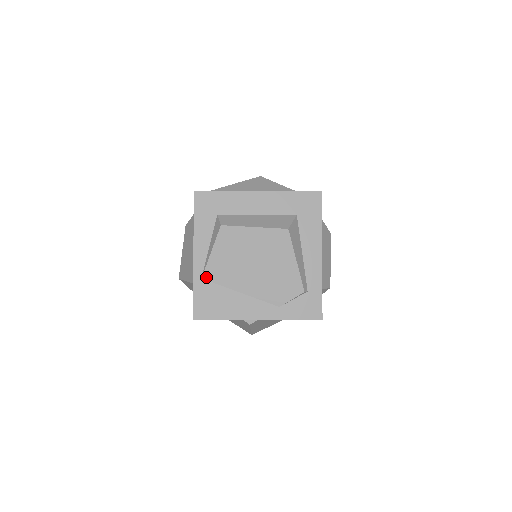
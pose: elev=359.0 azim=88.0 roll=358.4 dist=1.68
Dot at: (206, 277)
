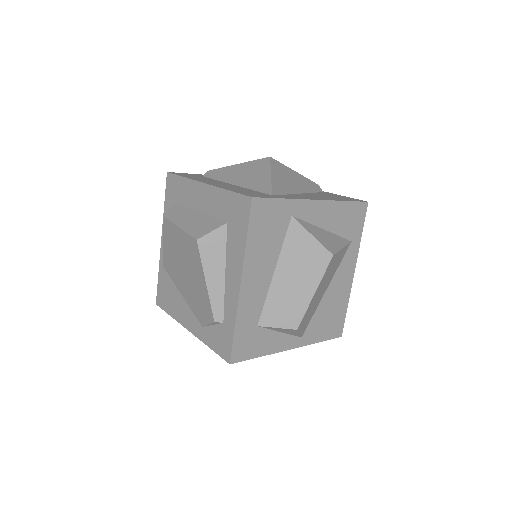
Dot at: (165, 266)
